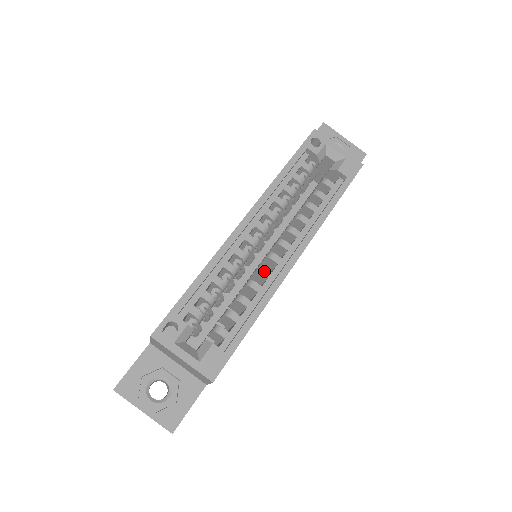
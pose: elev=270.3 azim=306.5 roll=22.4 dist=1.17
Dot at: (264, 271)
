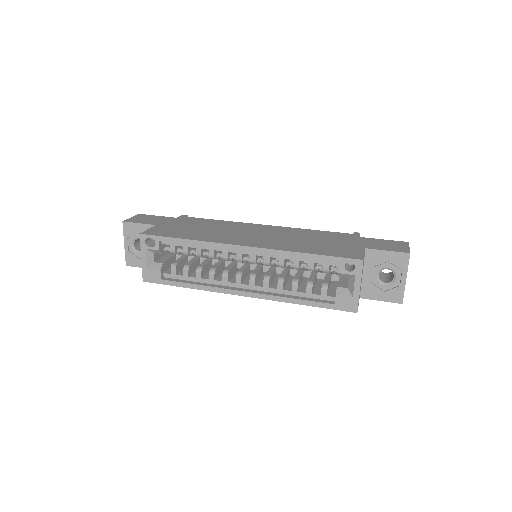
Dot at: (225, 277)
